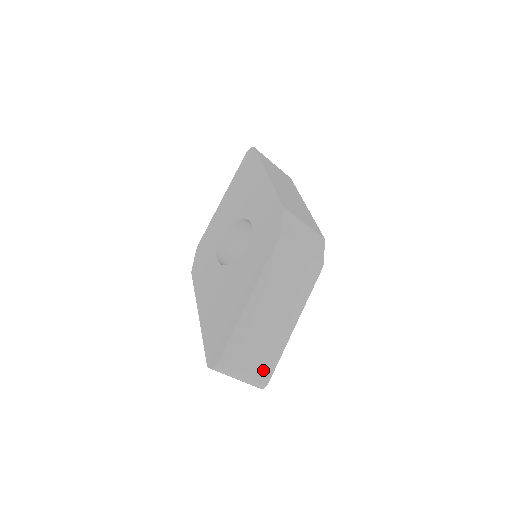
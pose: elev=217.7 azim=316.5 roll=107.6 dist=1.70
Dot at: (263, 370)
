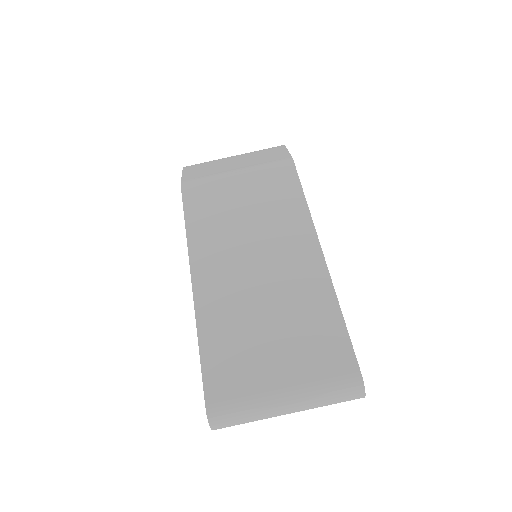
Dot at: (323, 357)
